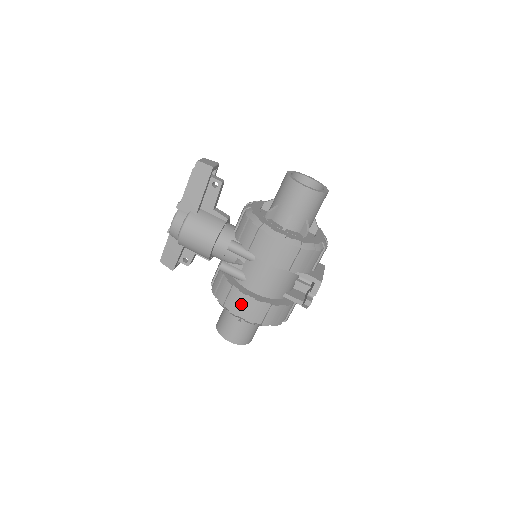
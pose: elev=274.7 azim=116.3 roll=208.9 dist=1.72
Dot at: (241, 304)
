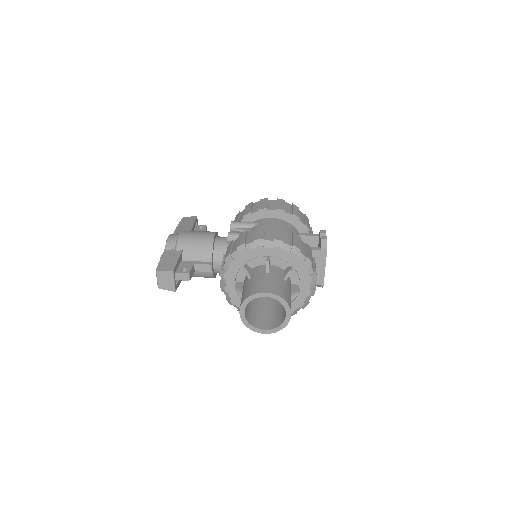
Dot at: (263, 231)
